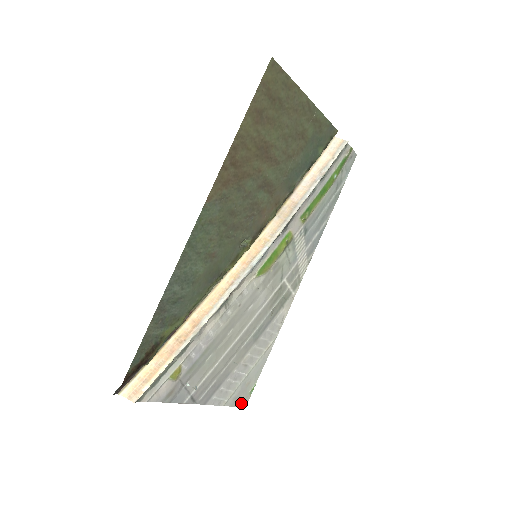
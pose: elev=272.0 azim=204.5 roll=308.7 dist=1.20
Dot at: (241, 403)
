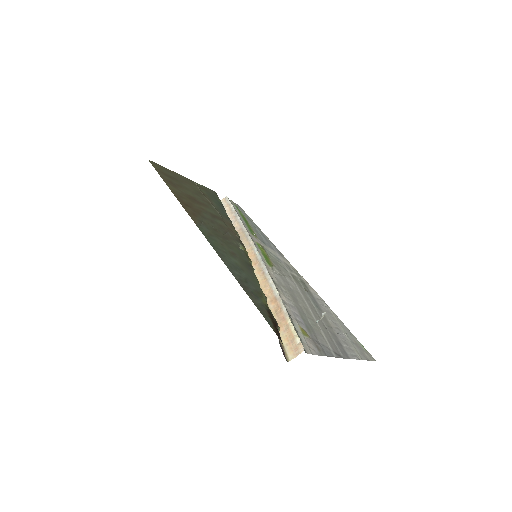
Dot at: (370, 358)
